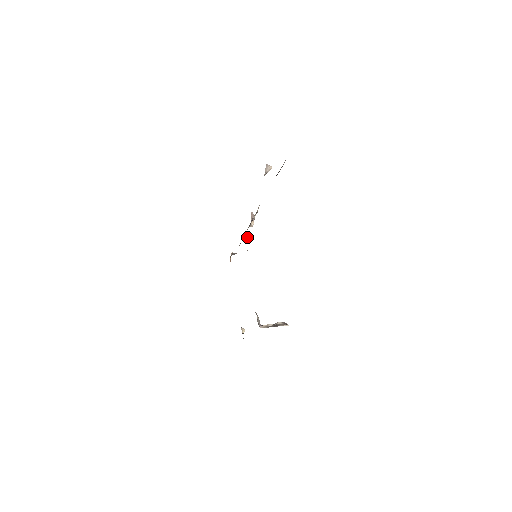
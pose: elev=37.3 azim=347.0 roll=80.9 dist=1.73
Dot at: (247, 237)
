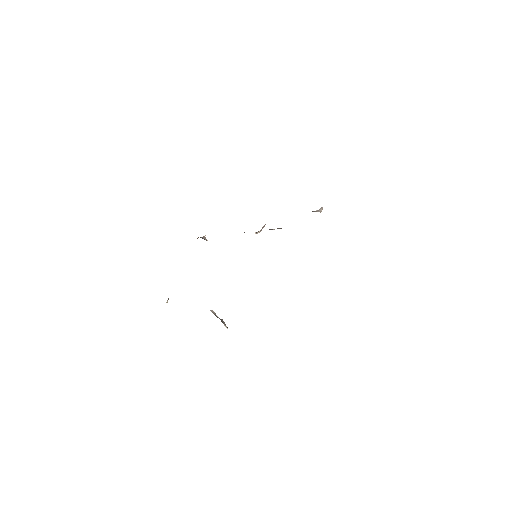
Dot at: occluded
